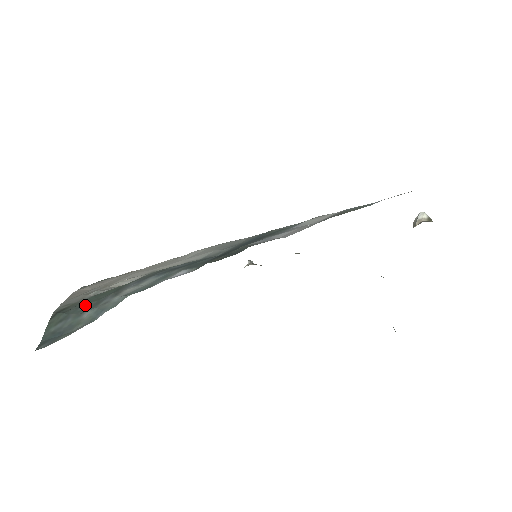
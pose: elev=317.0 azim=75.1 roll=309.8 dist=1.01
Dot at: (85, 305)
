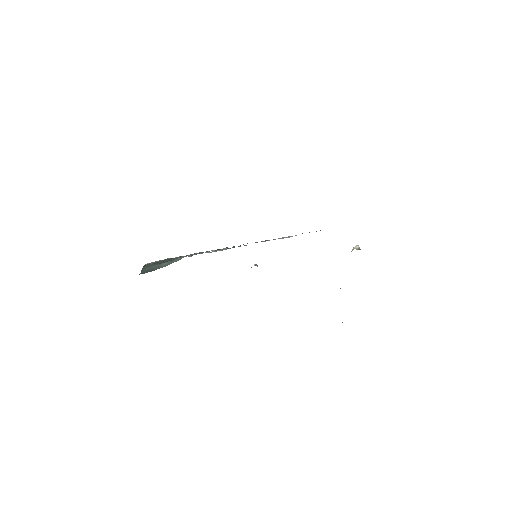
Dot at: (162, 261)
